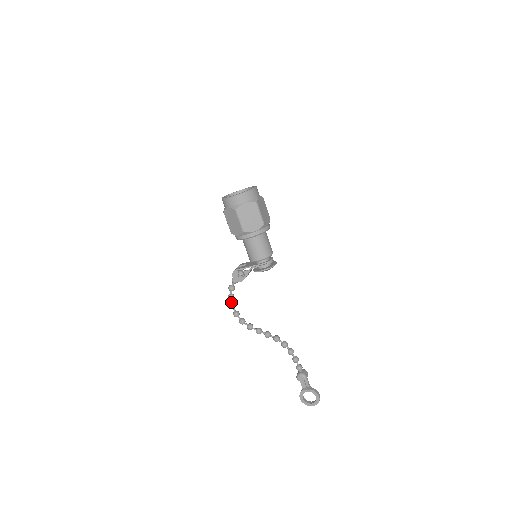
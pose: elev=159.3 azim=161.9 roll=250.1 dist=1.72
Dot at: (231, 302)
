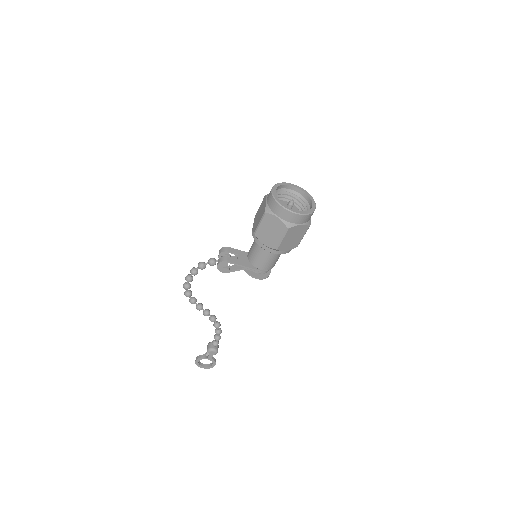
Dot at: (190, 276)
